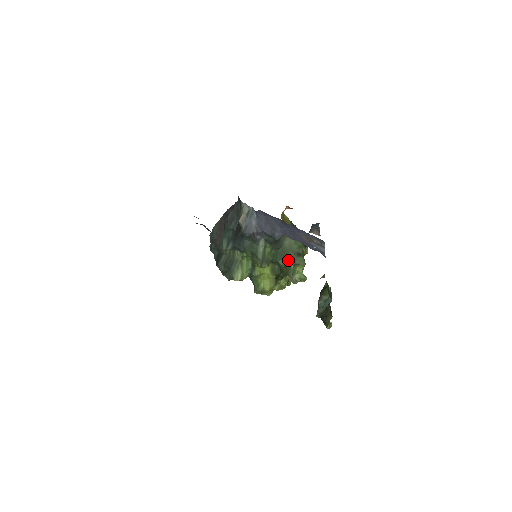
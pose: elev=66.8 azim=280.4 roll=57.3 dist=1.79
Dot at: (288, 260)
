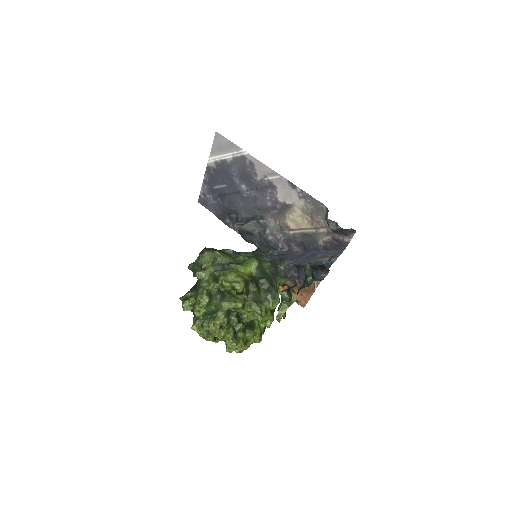
Dot at: (272, 284)
